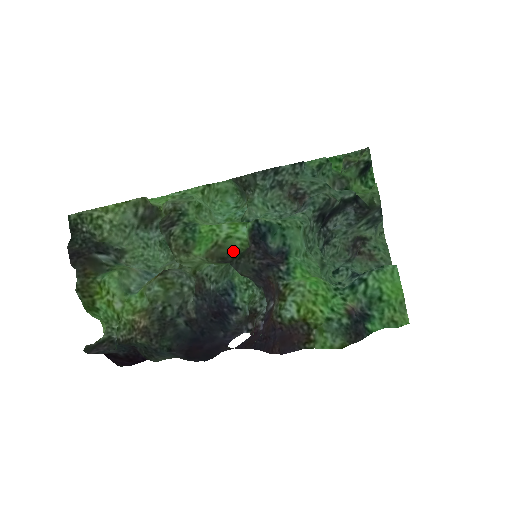
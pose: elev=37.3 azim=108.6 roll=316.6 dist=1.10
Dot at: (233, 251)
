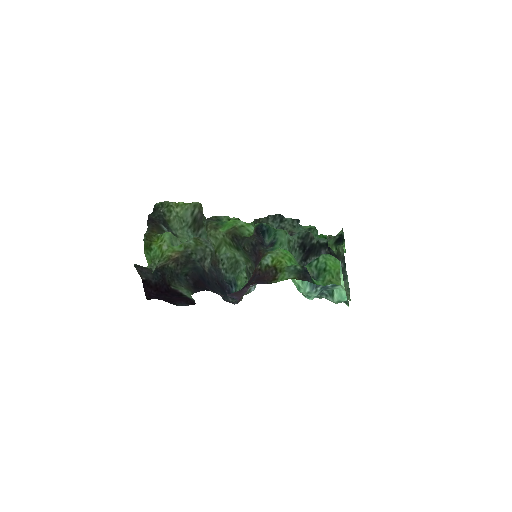
Dot at: (243, 236)
